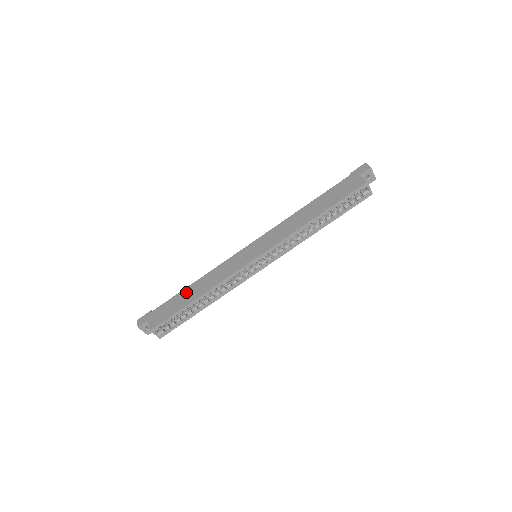
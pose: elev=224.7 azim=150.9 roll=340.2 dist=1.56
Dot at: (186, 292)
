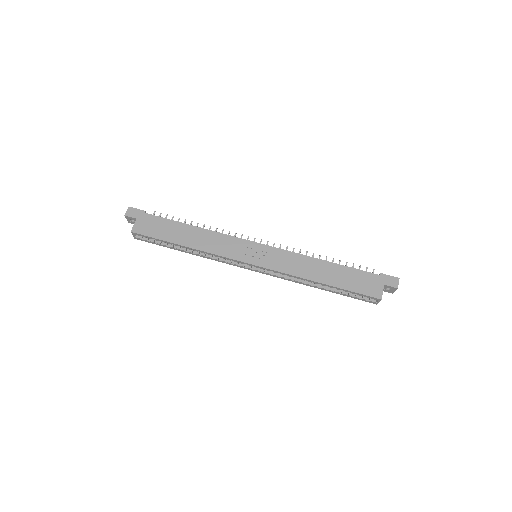
Dot at: (182, 228)
